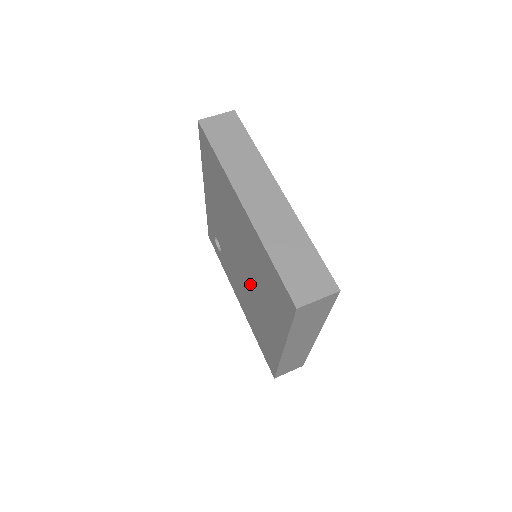
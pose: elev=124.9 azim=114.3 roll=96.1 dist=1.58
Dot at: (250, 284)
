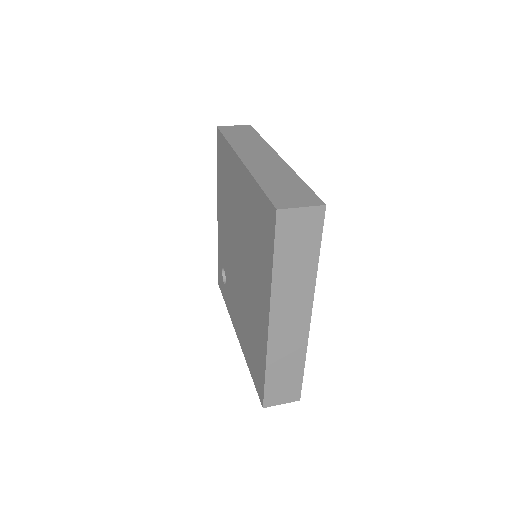
Dot at: (245, 273)
